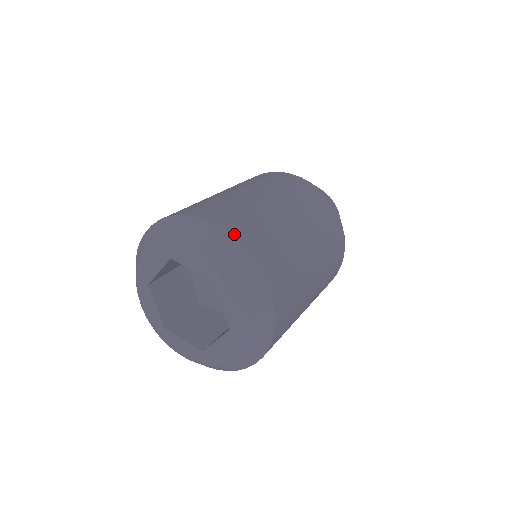
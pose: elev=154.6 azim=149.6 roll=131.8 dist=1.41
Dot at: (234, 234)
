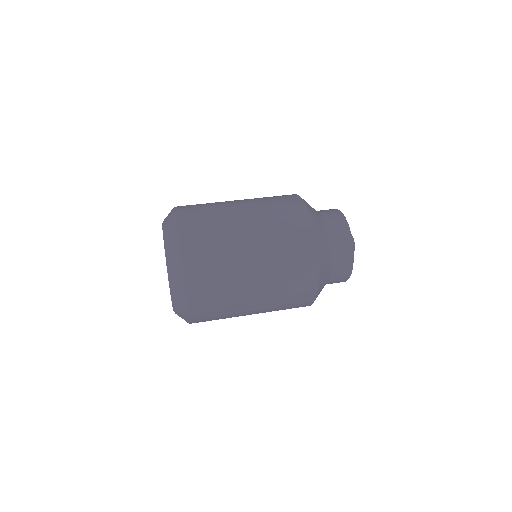
Dot at: occluded
